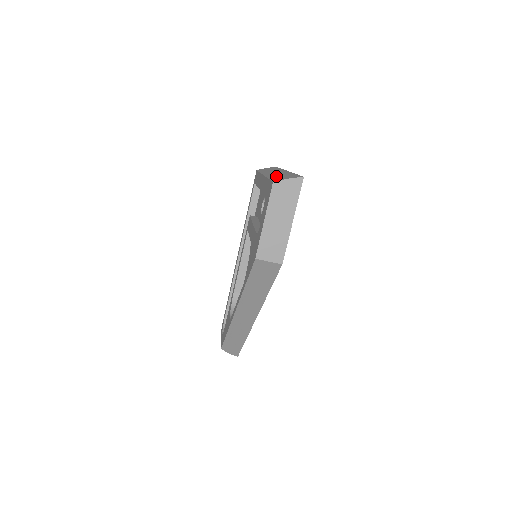
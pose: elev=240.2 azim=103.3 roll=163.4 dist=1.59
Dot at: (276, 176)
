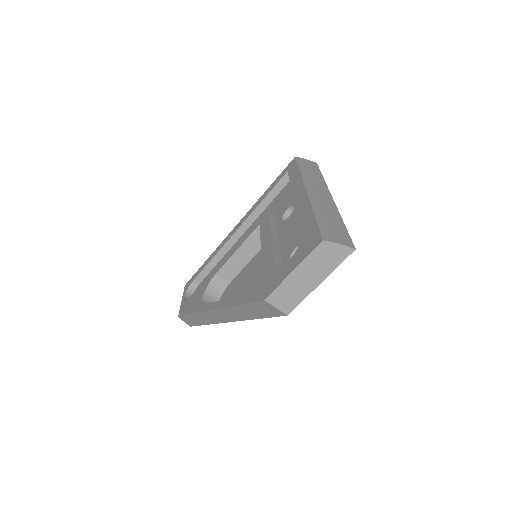
Dot at: (324, 216)
